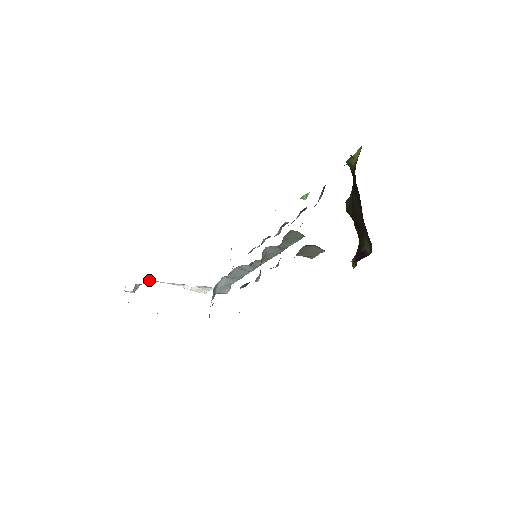
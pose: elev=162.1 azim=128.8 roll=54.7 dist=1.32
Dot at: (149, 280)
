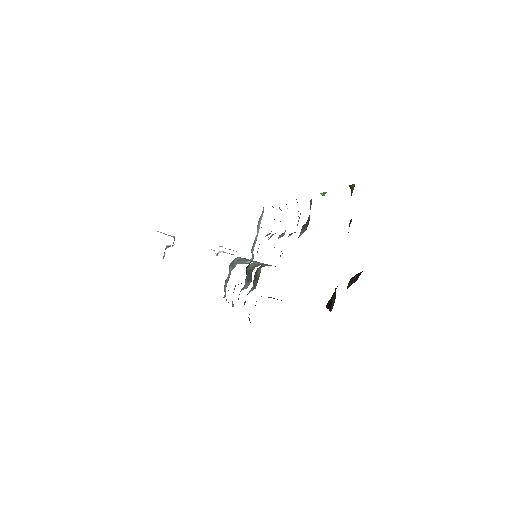
Dot at: occluded
